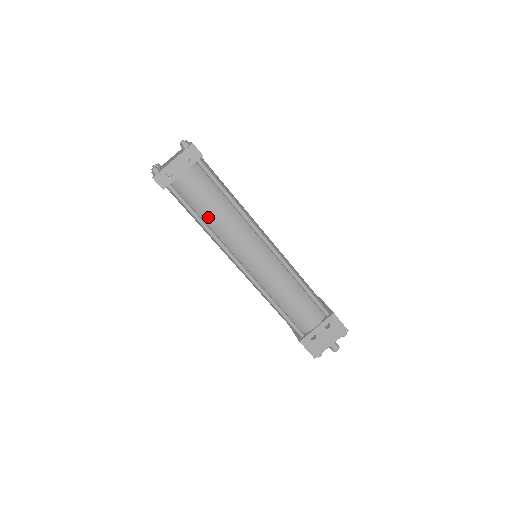
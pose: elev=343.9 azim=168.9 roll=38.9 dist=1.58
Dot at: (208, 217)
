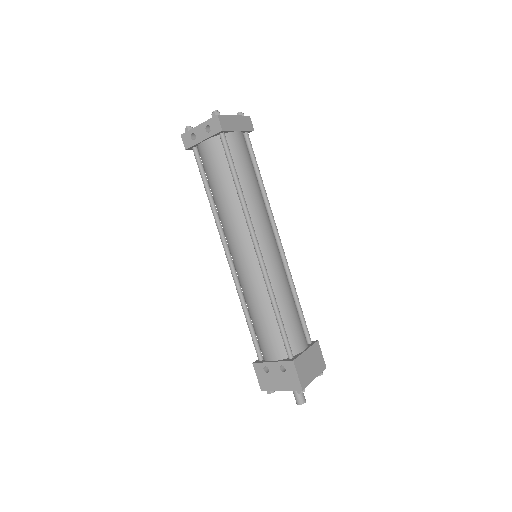
Dot at: (214, 193)
